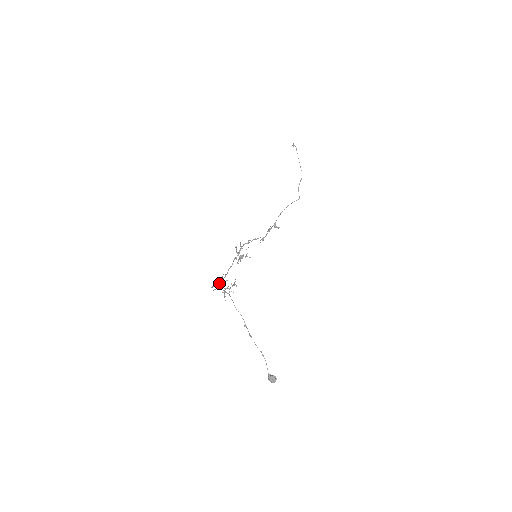
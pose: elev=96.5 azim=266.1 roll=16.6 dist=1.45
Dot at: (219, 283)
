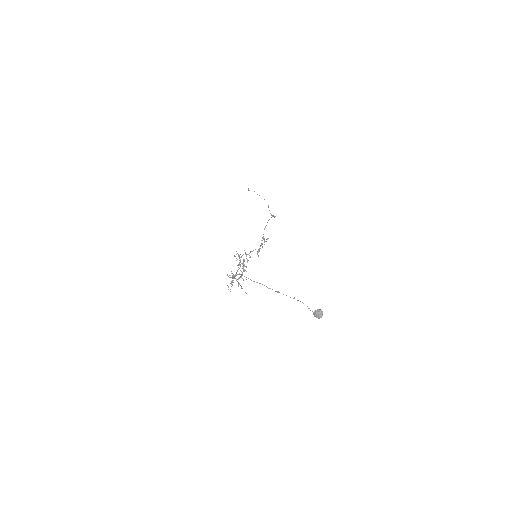
Dot at: (232, 282)
